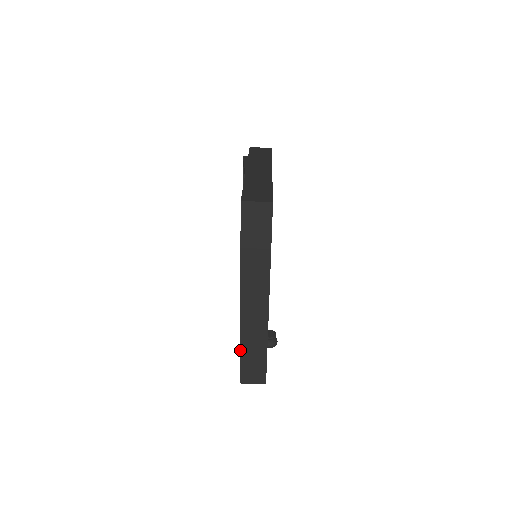
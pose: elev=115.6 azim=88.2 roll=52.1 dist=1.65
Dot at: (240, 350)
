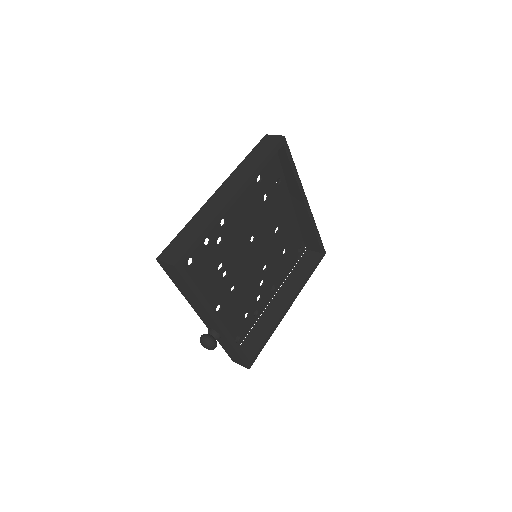
Dot at: (183, 228)
